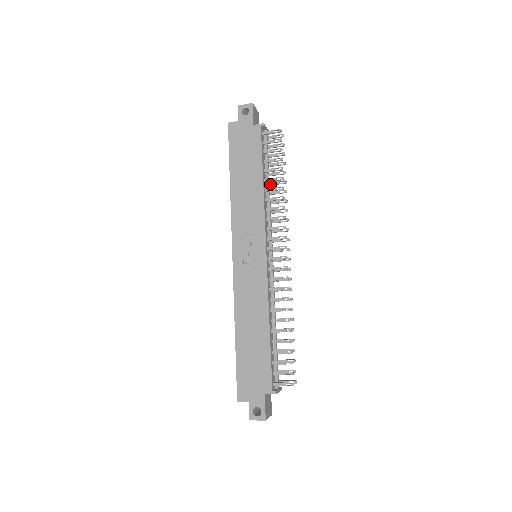
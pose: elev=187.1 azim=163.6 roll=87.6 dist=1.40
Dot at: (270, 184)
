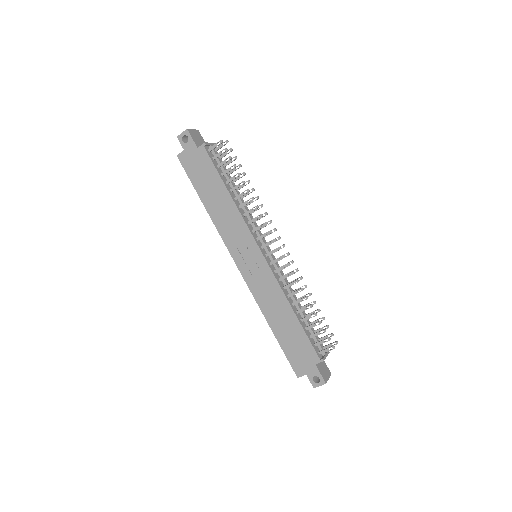
Dot at: (237, 189)
